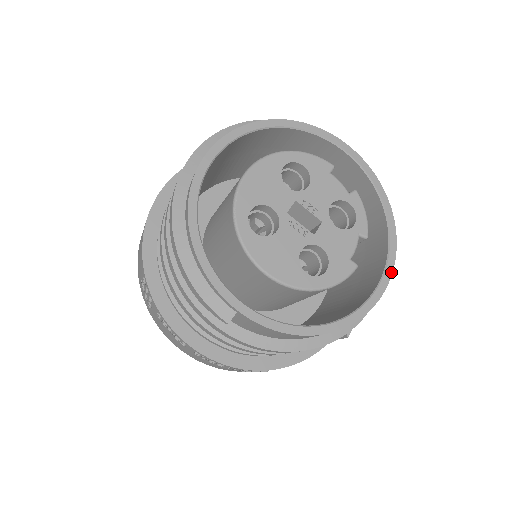
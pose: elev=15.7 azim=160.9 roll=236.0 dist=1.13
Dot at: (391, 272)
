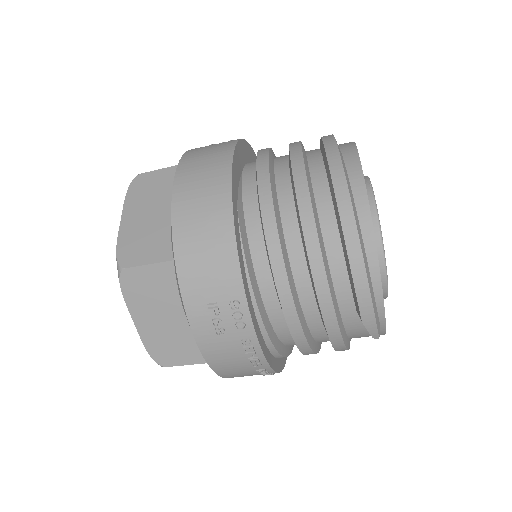
Dot at: occluded
